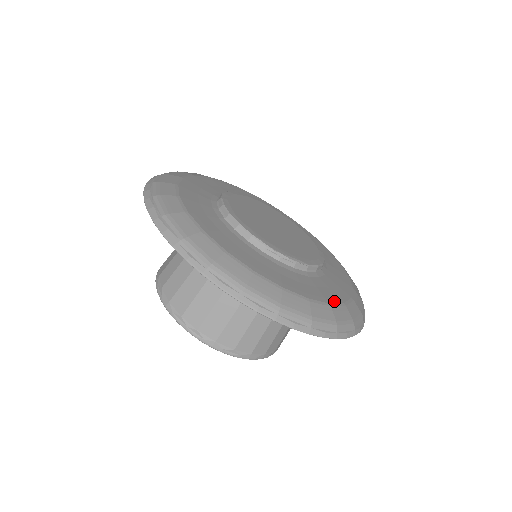
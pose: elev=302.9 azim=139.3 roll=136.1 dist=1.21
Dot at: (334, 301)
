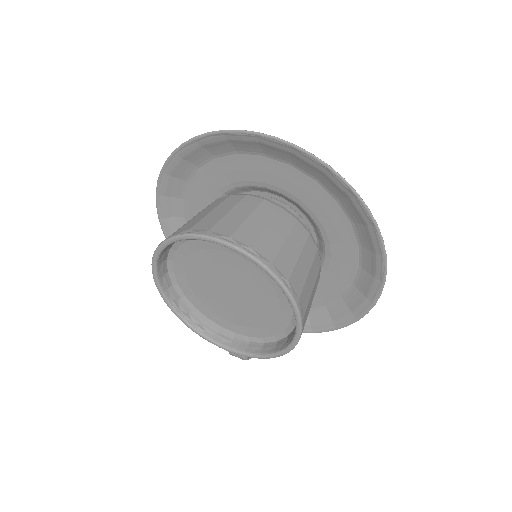
Dot at: occluded
